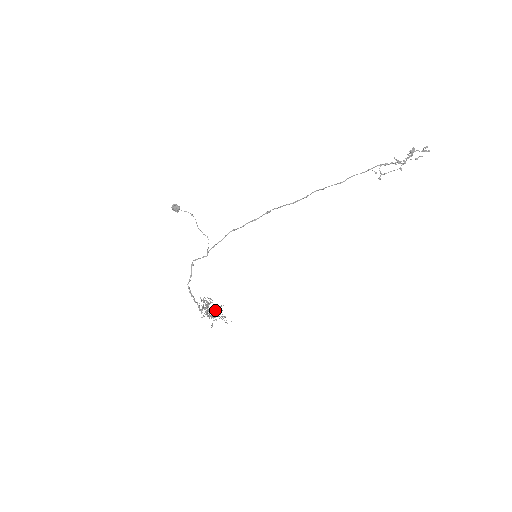
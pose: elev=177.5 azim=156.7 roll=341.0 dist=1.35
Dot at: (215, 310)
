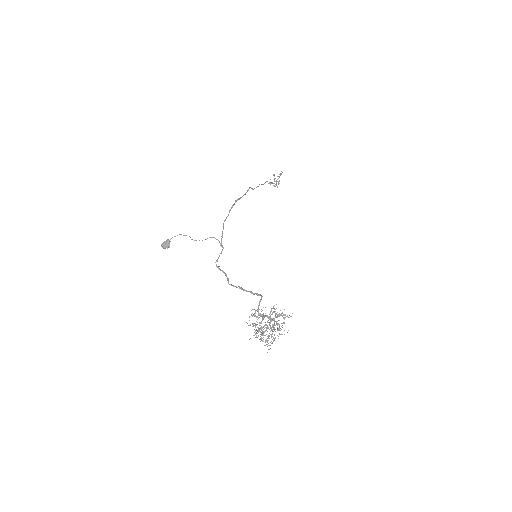
Dot at: (271, 314)
